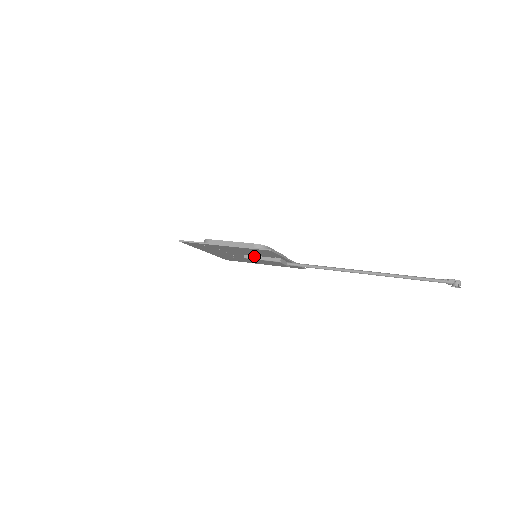
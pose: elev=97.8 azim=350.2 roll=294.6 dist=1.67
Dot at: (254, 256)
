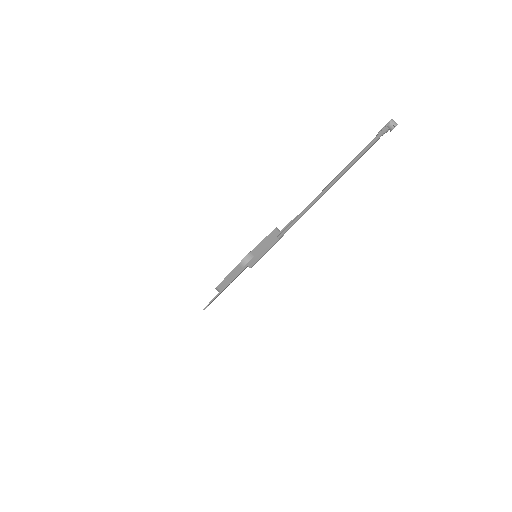
Dot at: (253, 261)
